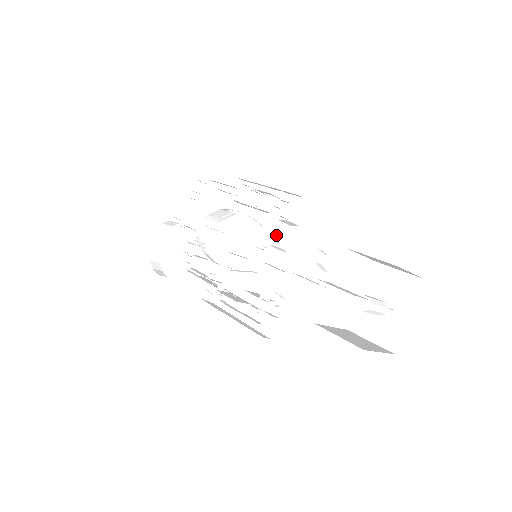
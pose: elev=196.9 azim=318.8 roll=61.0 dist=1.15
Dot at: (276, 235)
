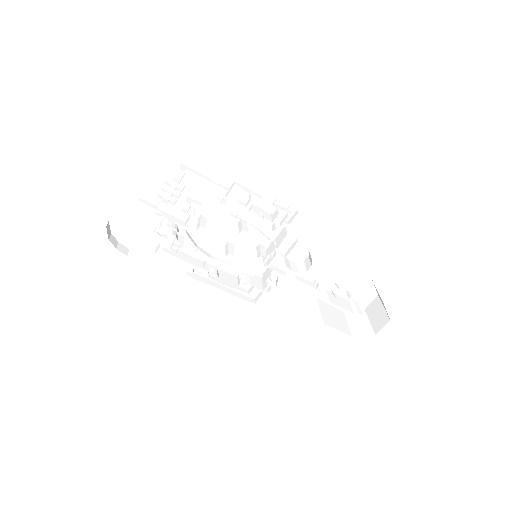
Dot at: (286, 253)
